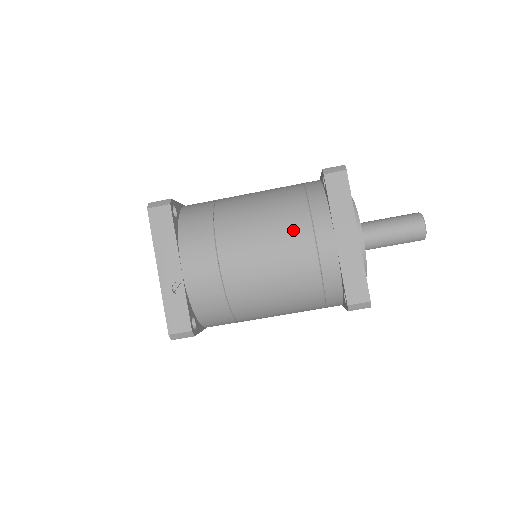
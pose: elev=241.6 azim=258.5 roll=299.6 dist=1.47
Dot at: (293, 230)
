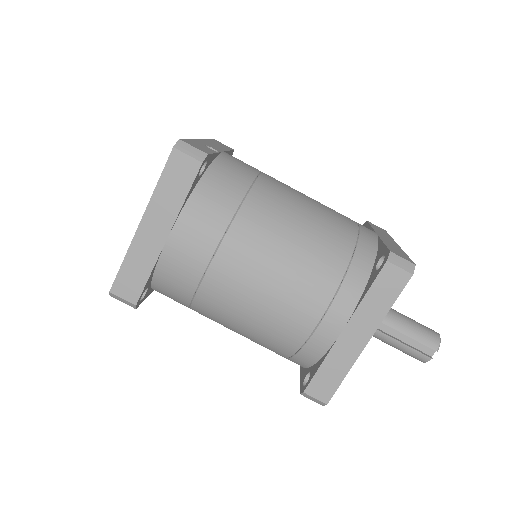
Dot at: occluded
